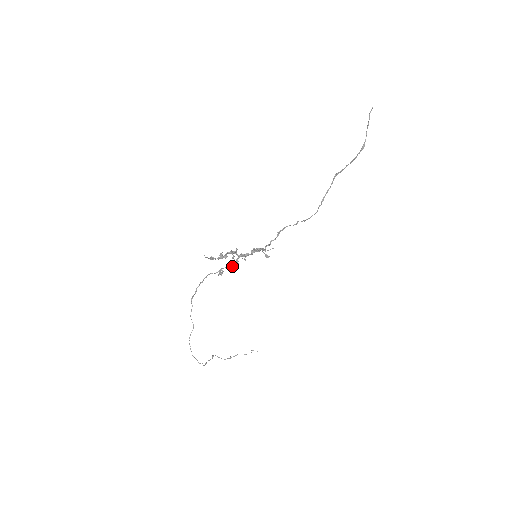
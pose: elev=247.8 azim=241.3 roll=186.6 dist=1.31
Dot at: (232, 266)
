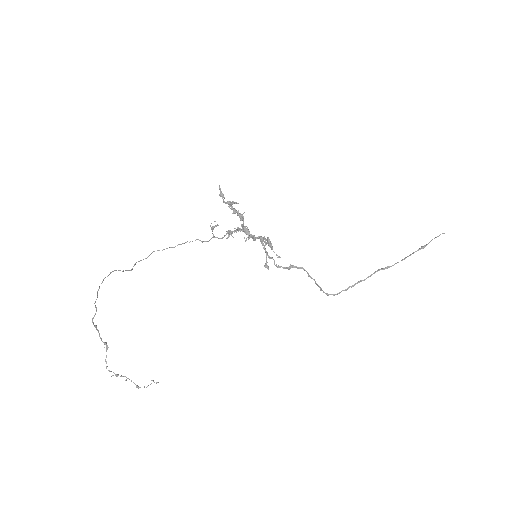
Dot at: (229, 234)
